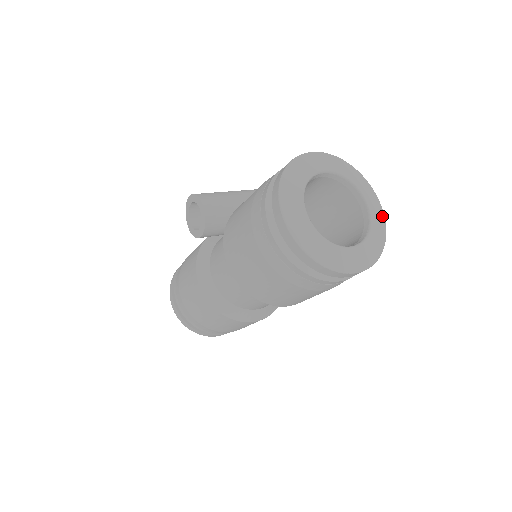
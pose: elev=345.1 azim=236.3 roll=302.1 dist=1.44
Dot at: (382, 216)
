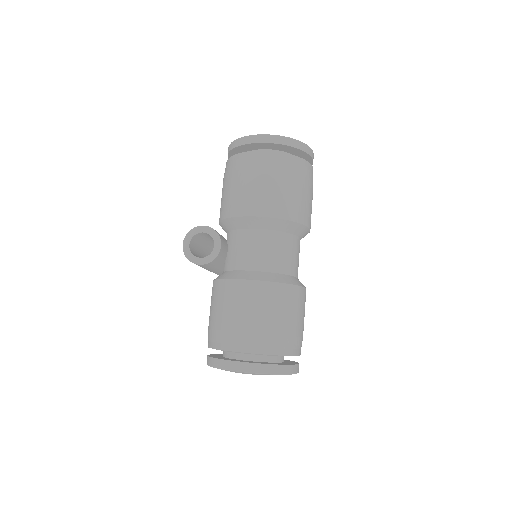
Dot at: occluded
